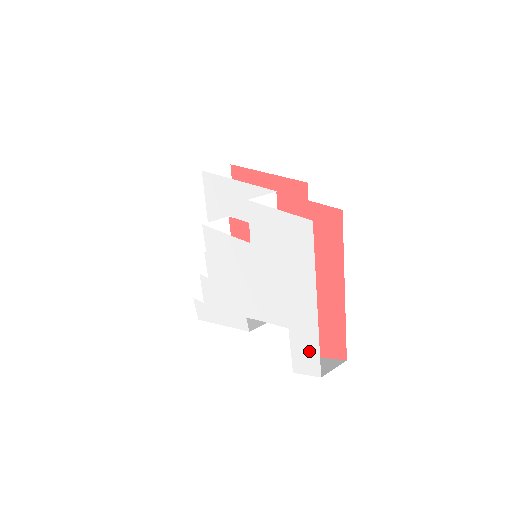
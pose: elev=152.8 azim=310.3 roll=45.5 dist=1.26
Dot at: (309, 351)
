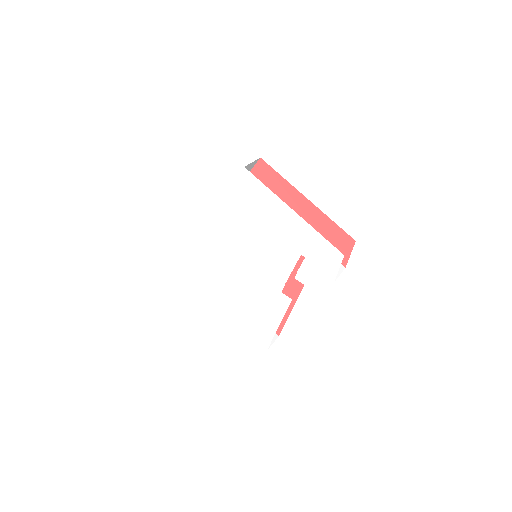
Dot at: (322, 249)
